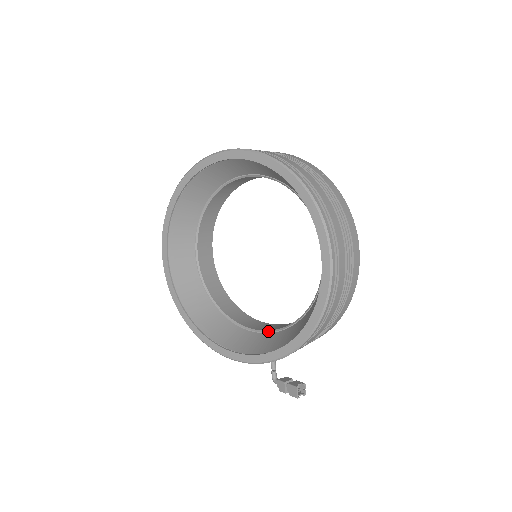
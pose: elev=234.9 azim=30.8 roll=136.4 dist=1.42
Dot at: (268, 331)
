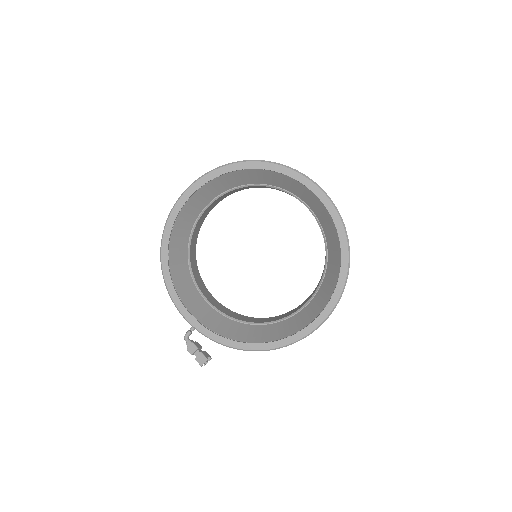
Dot at: (220, 311)
